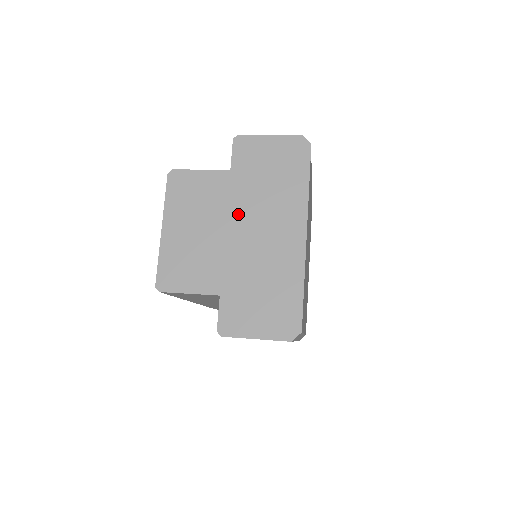
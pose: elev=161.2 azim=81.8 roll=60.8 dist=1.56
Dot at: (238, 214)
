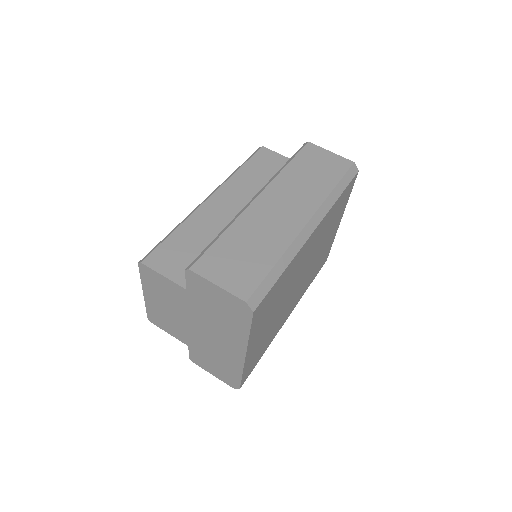
Dot at: (195, 318)
